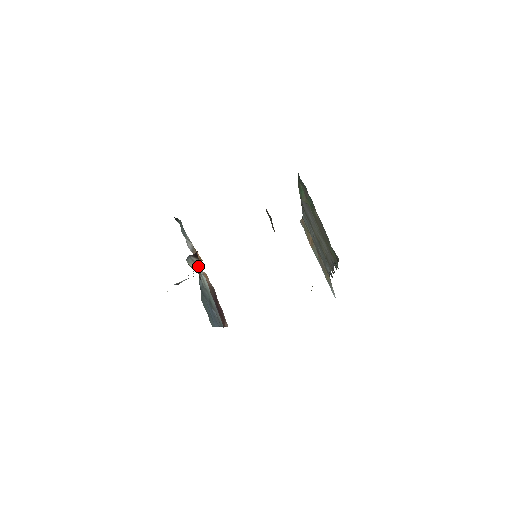
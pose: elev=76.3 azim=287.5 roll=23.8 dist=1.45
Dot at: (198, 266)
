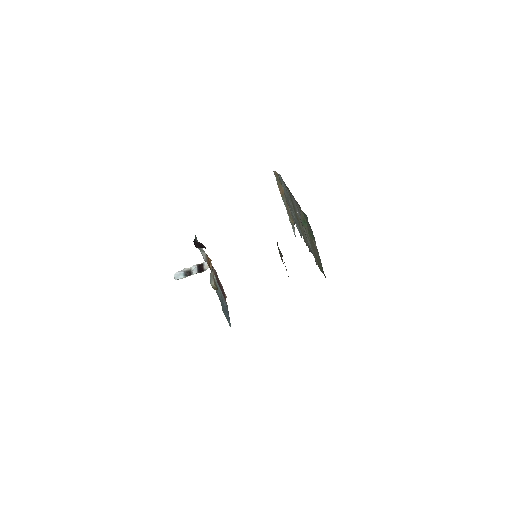
Dot at: occluded
